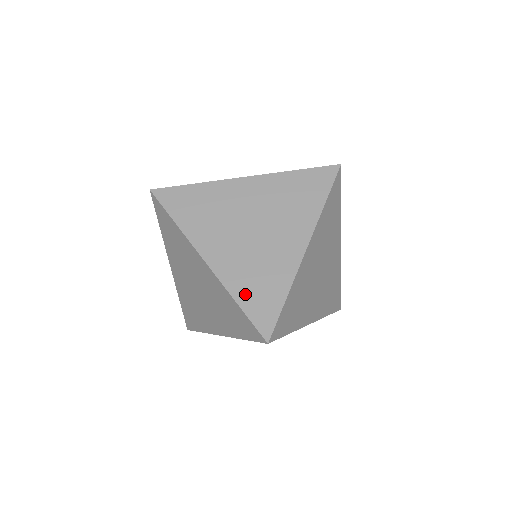
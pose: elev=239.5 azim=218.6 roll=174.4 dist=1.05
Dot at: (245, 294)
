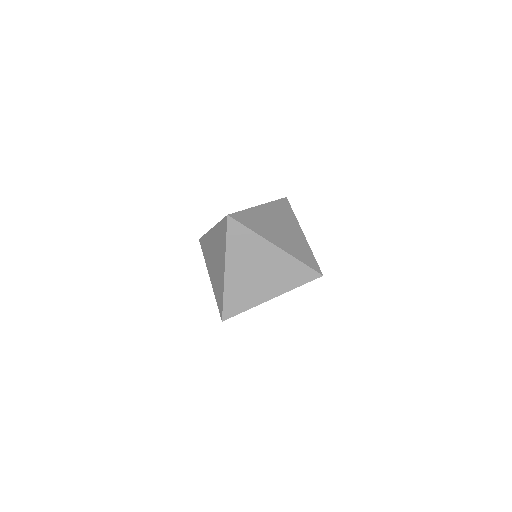
Dot at: occluded
